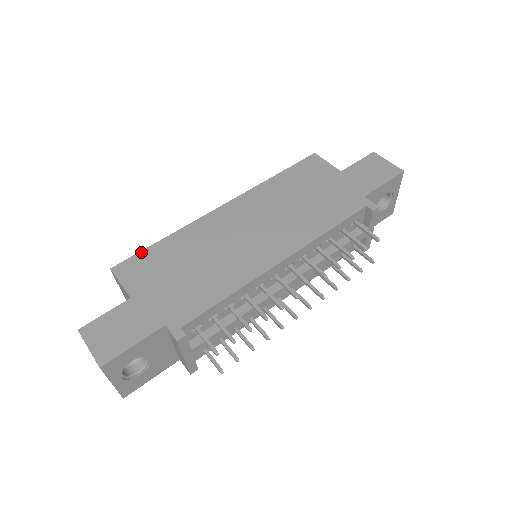
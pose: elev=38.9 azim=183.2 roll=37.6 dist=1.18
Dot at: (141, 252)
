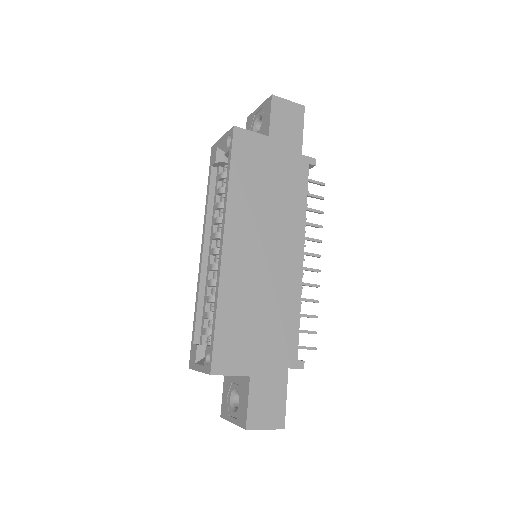
Dot at: (215, 341)
